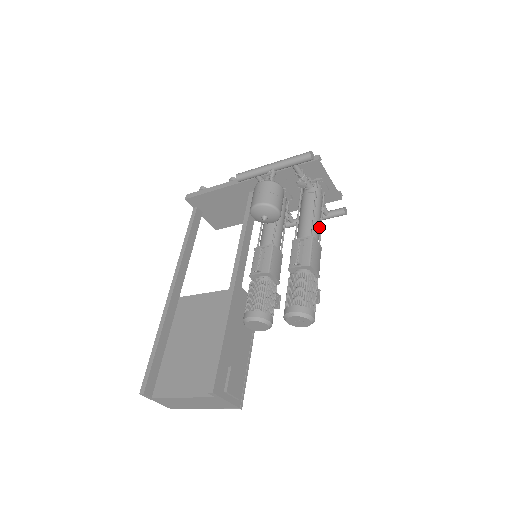
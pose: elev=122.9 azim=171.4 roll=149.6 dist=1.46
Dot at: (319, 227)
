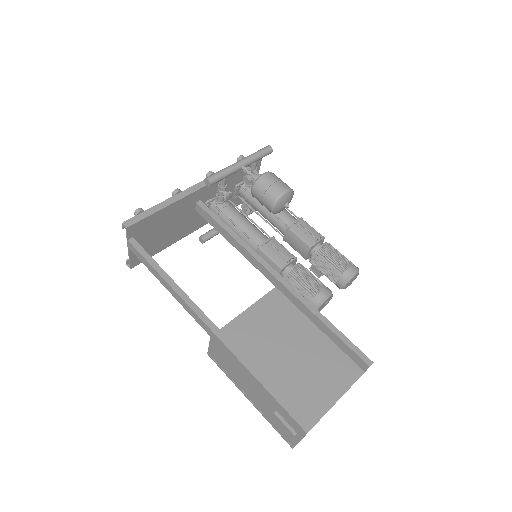
Dot at: occluded
